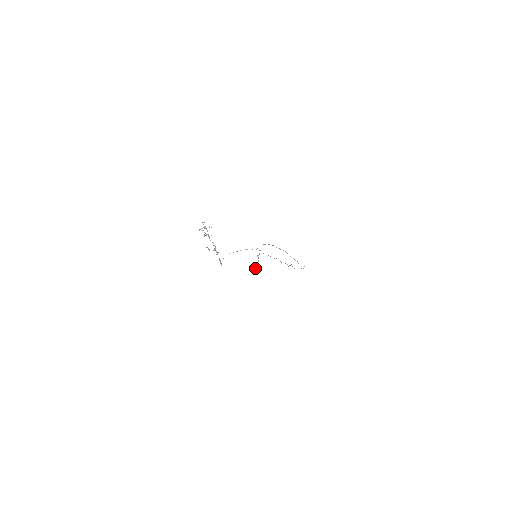
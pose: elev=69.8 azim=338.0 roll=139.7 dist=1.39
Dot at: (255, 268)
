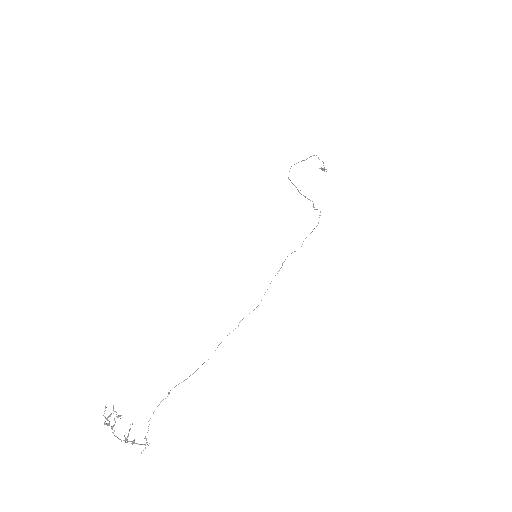
Dot at: (323, 169)
